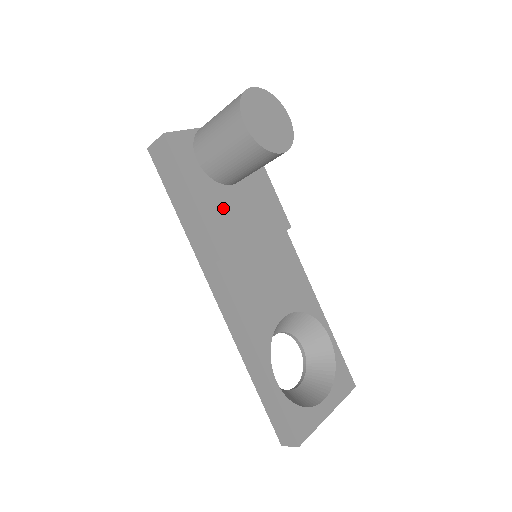
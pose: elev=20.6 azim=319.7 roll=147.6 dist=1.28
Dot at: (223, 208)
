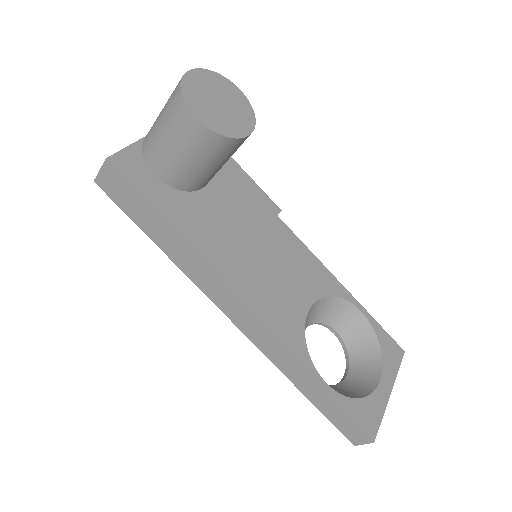
Dot at: (203, 218)
